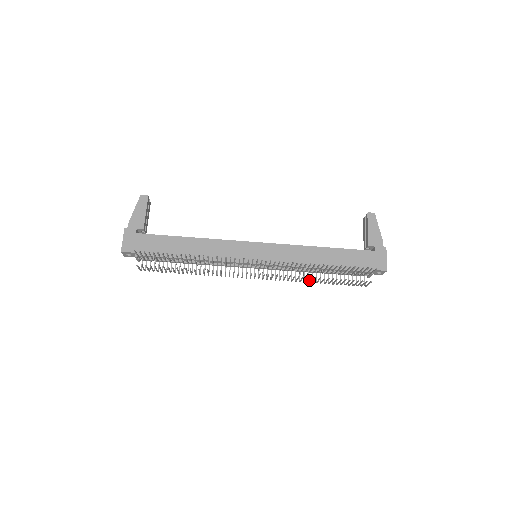
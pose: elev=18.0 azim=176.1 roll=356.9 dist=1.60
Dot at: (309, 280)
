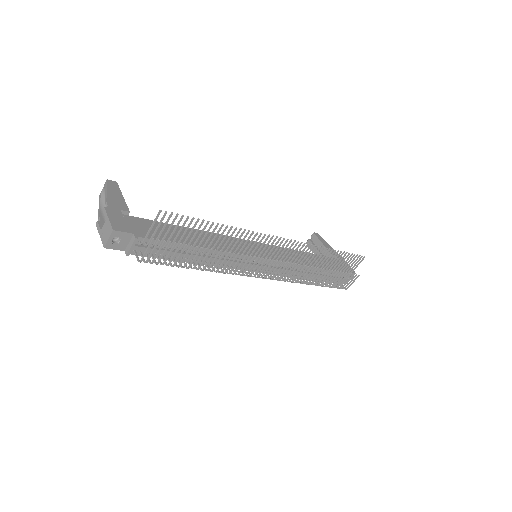
Dot at: (314, 276)
